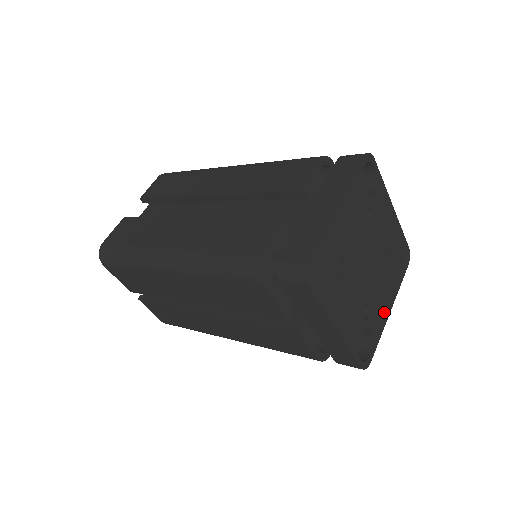
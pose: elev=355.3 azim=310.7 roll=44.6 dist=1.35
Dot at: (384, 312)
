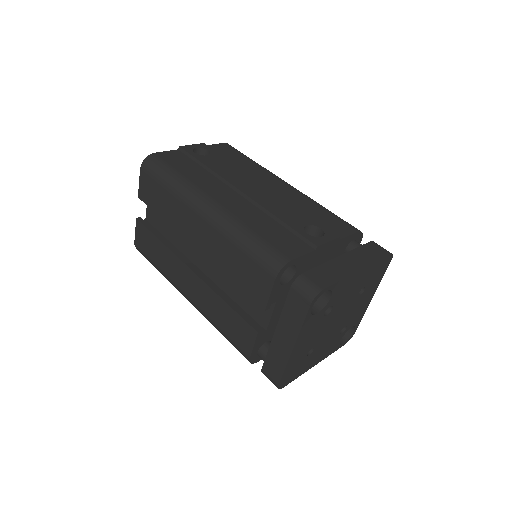
Dot at: (364, 308)
